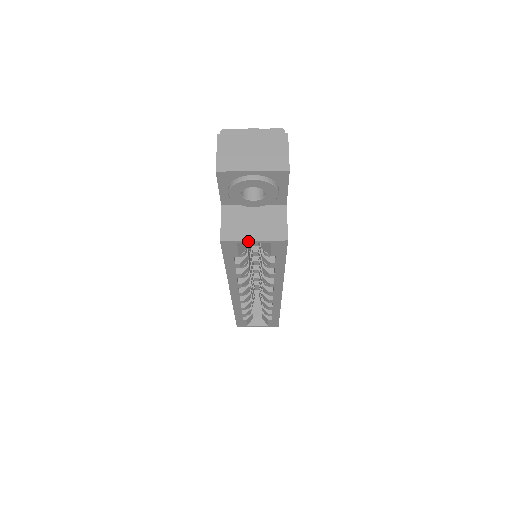
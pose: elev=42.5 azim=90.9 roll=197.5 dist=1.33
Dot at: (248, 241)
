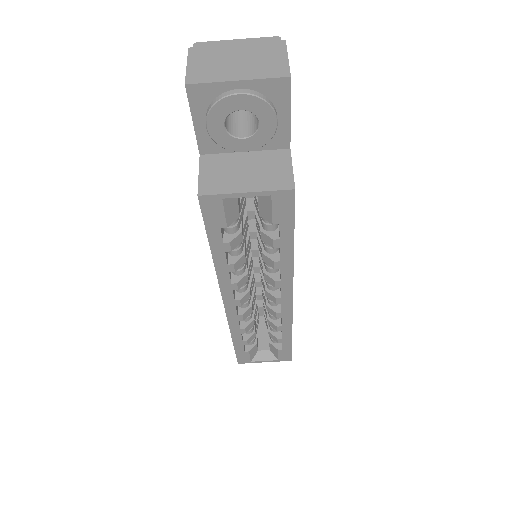
Dot at: (238, 194)
